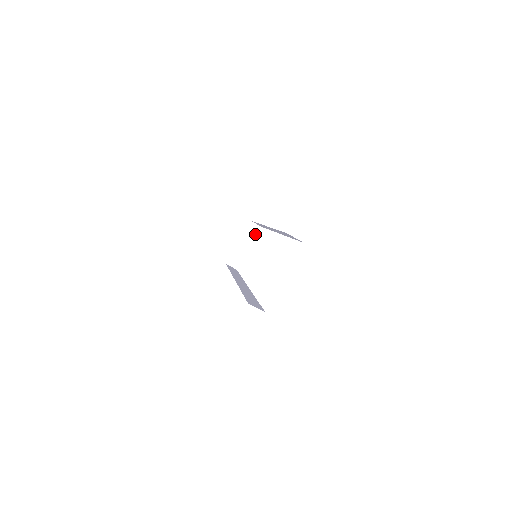
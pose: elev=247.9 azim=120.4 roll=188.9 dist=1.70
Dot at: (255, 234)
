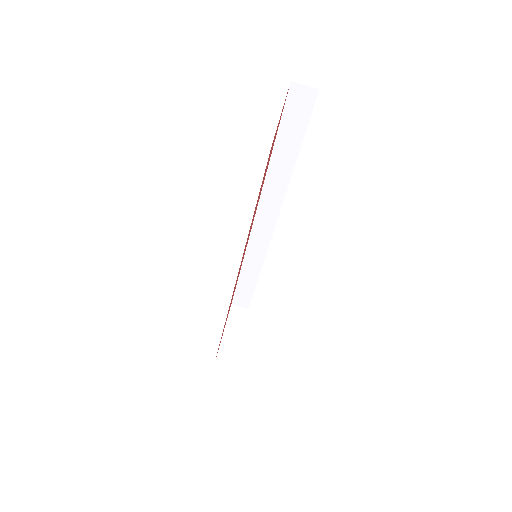
Dot at: (244, 320)
